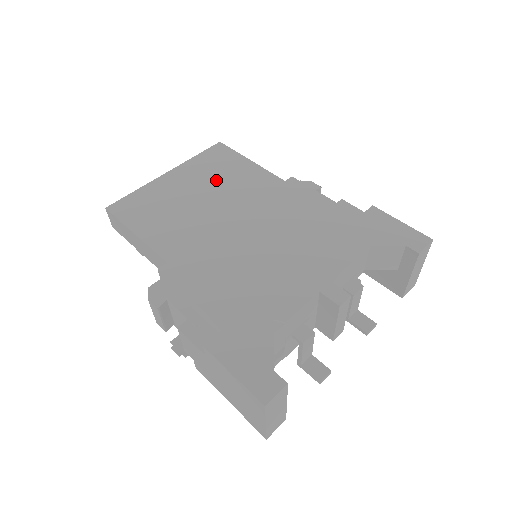
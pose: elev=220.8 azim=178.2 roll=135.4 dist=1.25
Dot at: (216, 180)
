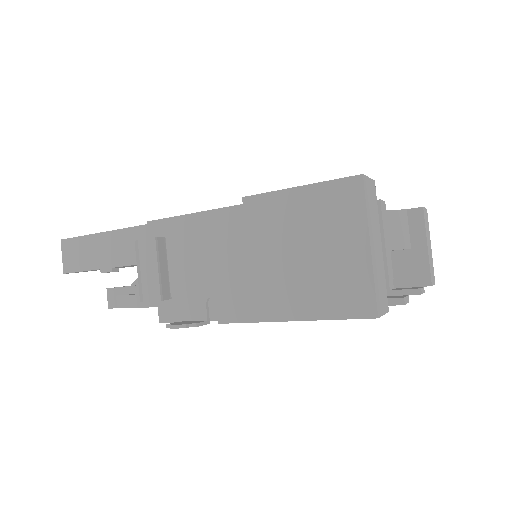
Dot at: occluded
